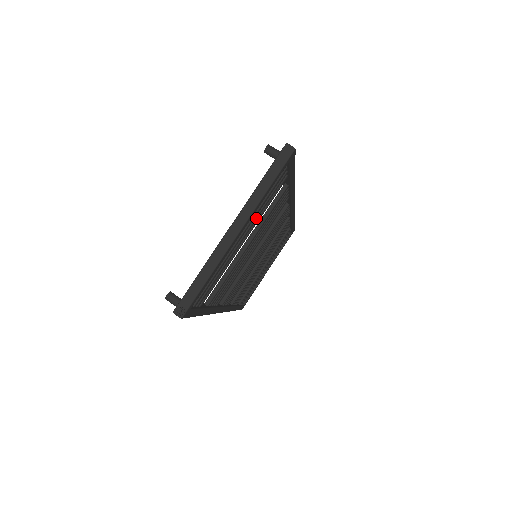
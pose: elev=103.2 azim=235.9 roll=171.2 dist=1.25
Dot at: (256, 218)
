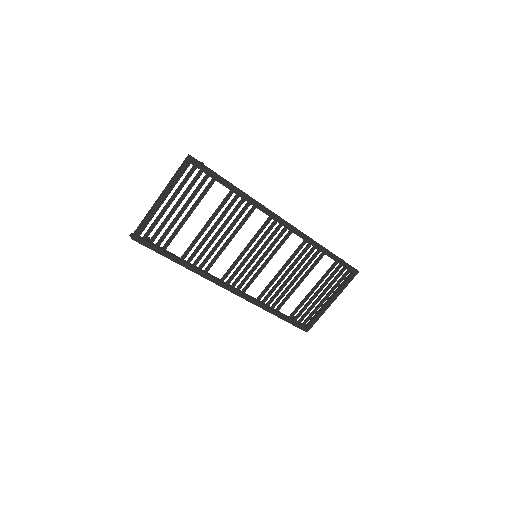
Dot at: (189, 200)
